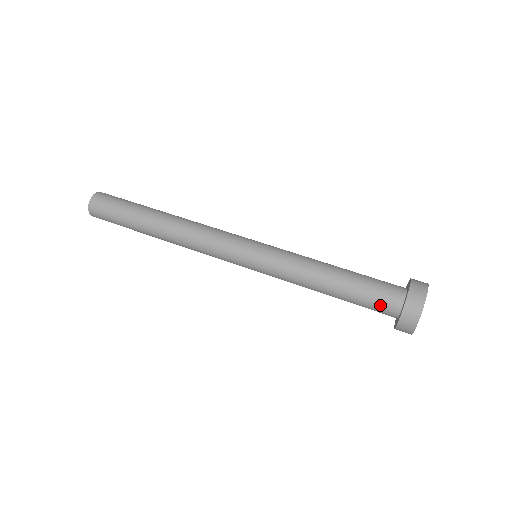
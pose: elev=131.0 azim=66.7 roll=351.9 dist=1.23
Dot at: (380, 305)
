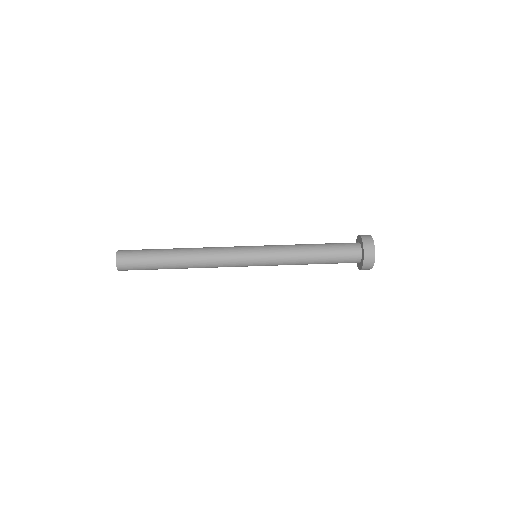
Dot at: occluded
